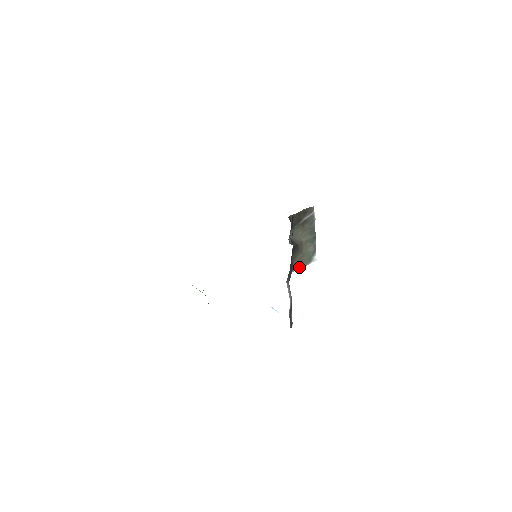
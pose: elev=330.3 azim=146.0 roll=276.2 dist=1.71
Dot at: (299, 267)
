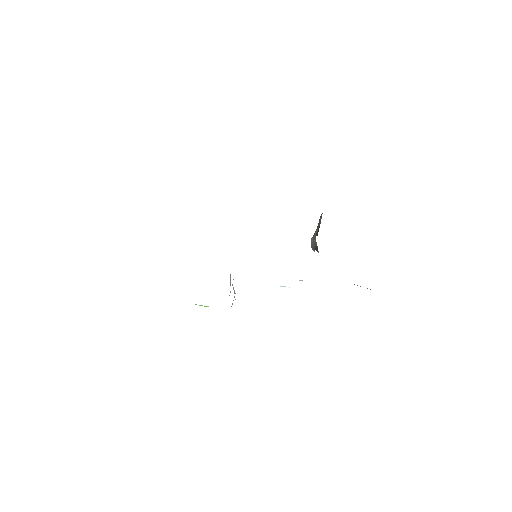
Dot at: occluded
